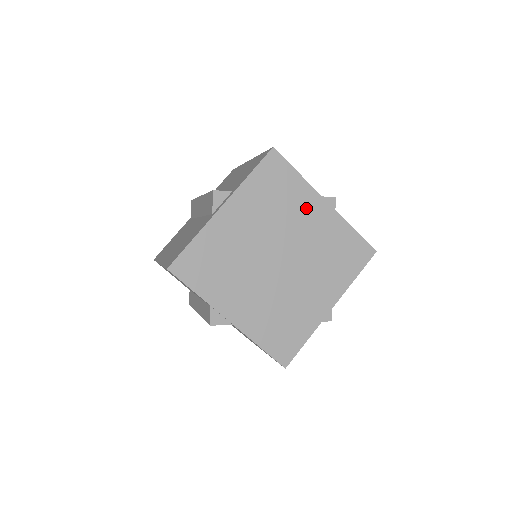
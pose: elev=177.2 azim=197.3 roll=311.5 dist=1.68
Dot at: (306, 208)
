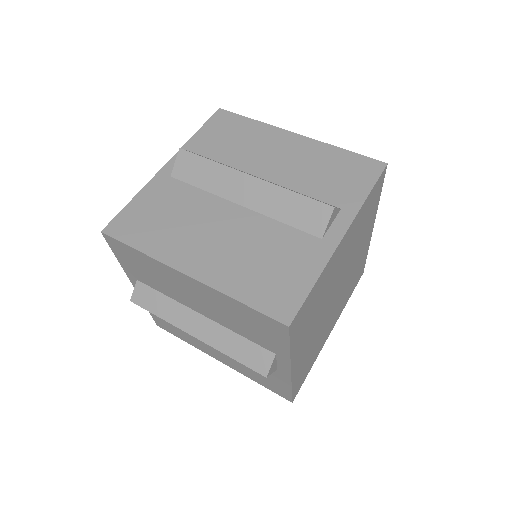
Dot at: (334, 266)
